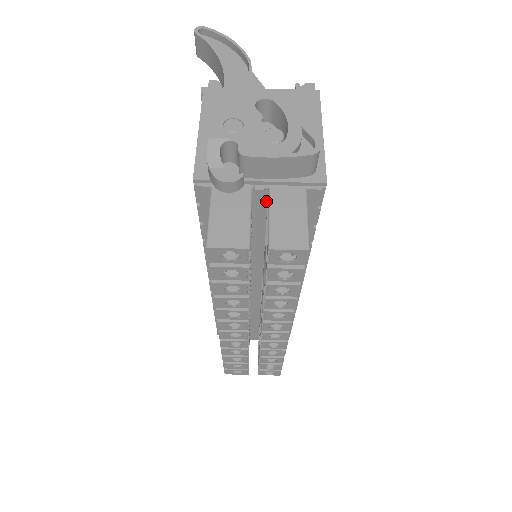
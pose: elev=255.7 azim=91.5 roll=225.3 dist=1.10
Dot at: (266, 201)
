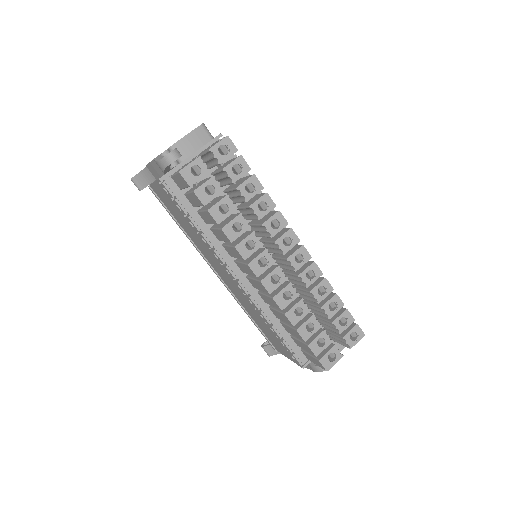
Dot at: occluded
